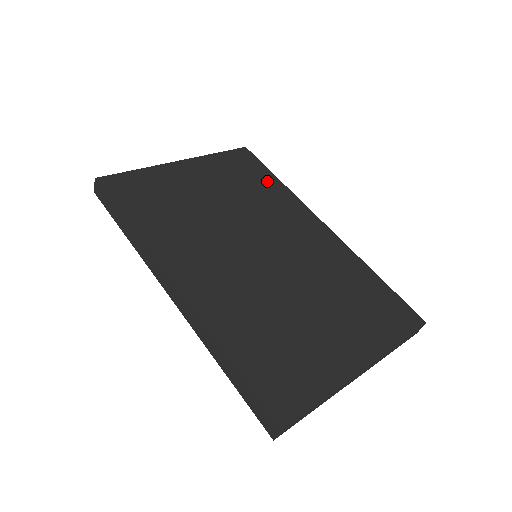
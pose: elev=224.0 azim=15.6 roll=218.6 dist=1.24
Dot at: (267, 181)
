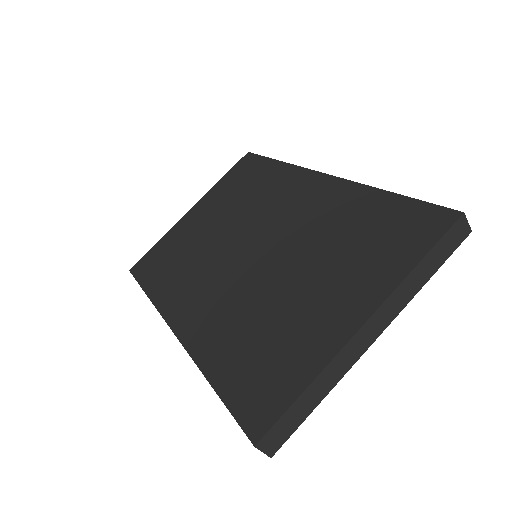
Dot at: (265, 171)
